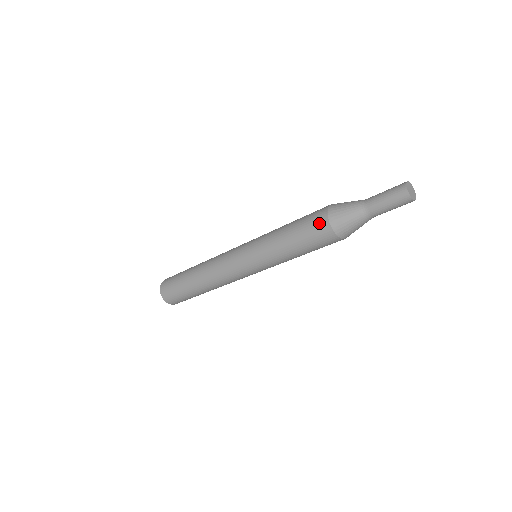
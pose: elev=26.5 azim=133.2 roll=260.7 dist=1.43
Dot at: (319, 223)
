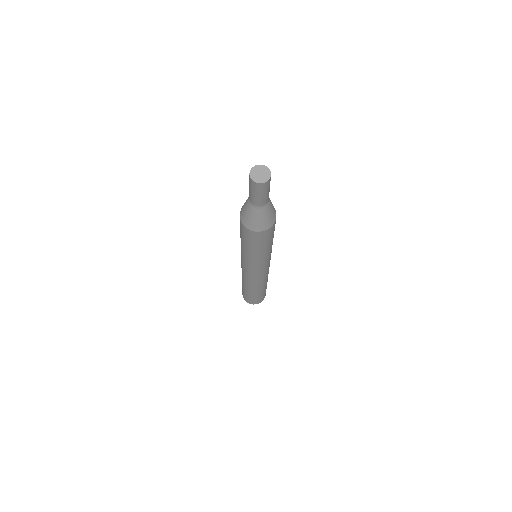
Dot at: occluded
